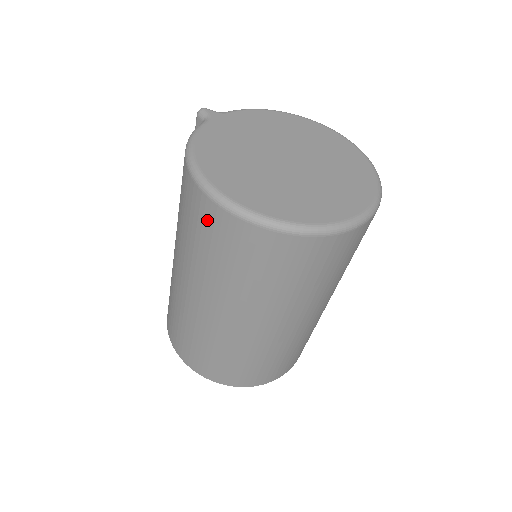
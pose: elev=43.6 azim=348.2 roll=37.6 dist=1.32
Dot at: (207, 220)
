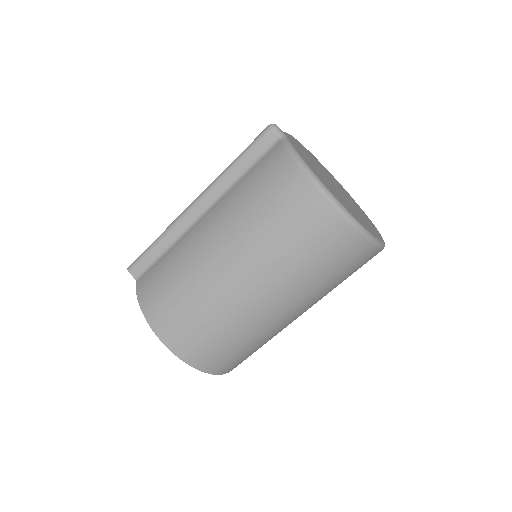
Dot at: (323, 228)
